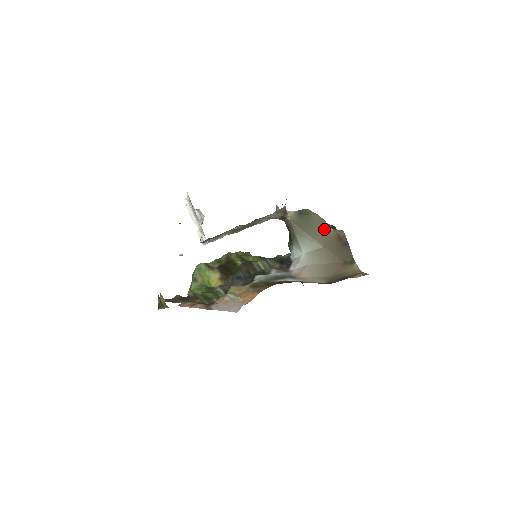
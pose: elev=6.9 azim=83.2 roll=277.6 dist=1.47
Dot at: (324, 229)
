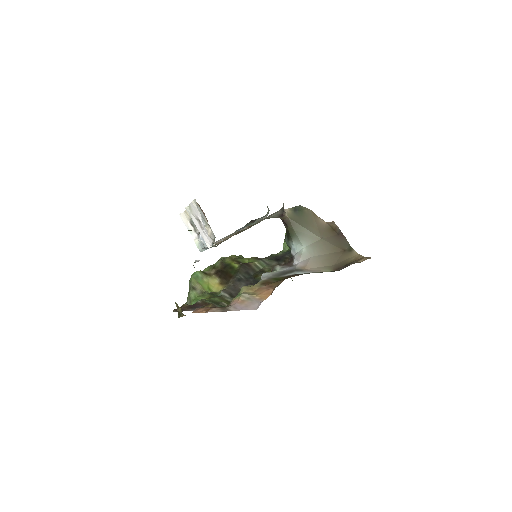
Dot at: (318, 222)
